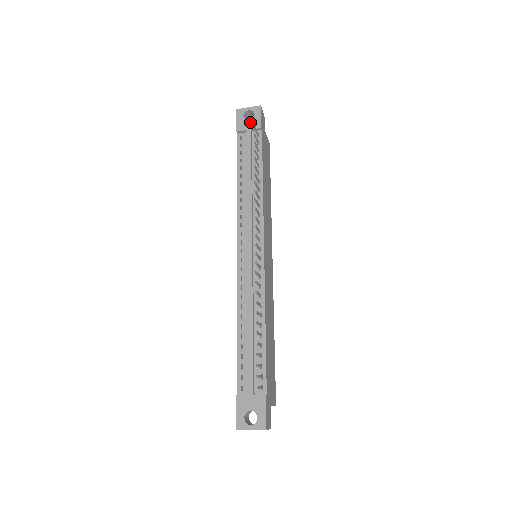
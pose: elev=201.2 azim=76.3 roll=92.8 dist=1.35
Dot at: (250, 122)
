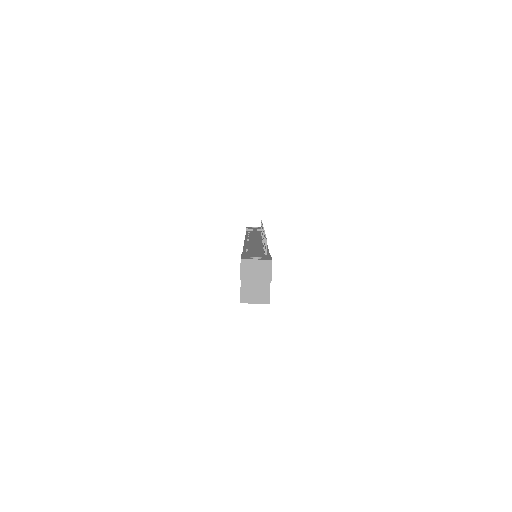
Dot at: (256, 228)
